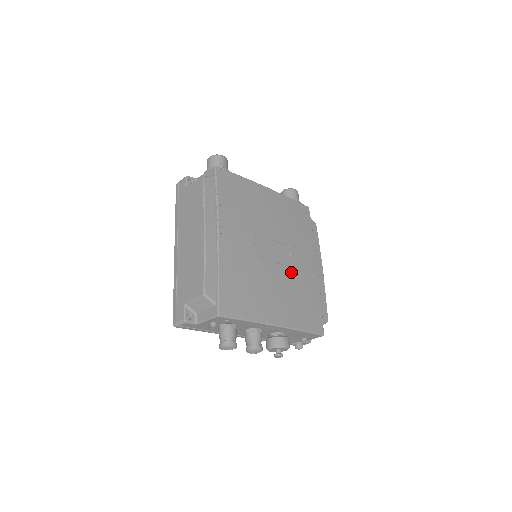
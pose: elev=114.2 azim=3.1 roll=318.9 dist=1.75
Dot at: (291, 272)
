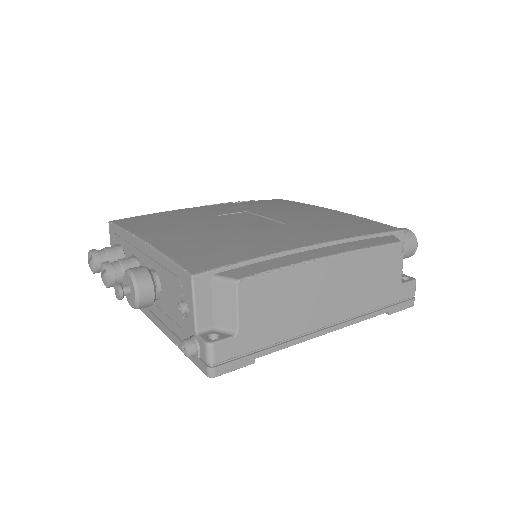
Dot at: (246, 230)
